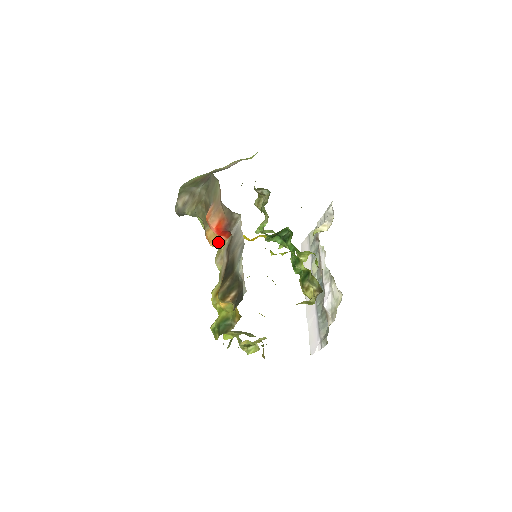
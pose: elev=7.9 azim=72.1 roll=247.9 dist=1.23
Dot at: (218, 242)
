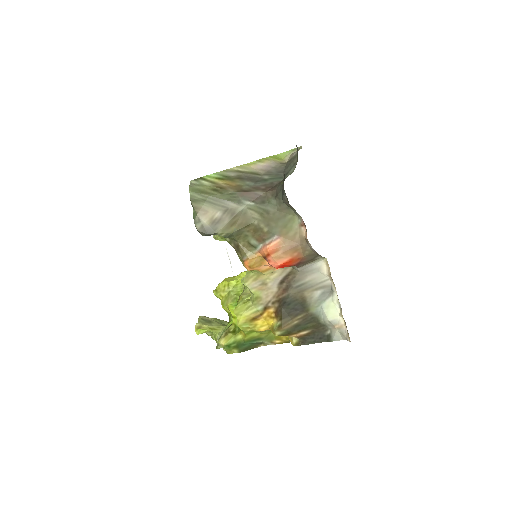
Dot at: (263, 269)
